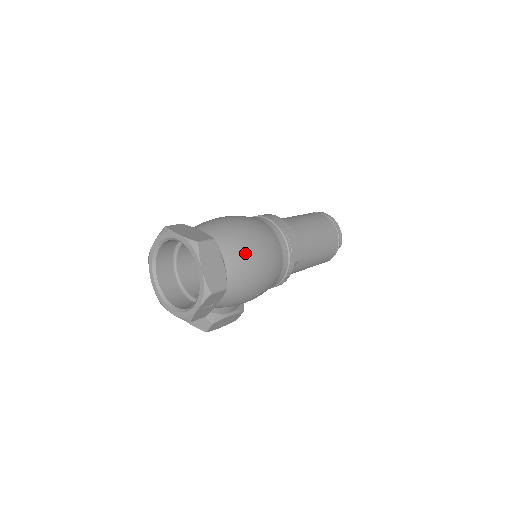
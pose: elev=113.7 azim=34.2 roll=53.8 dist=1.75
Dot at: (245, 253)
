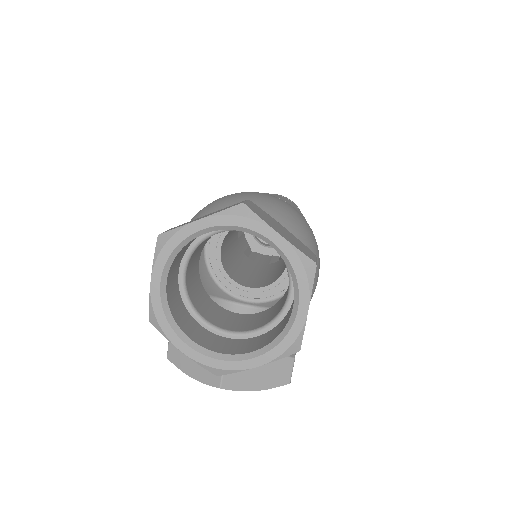
Dot at: (285, 211)
